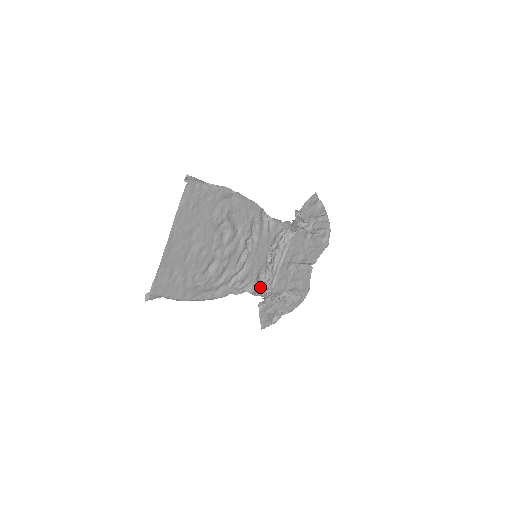
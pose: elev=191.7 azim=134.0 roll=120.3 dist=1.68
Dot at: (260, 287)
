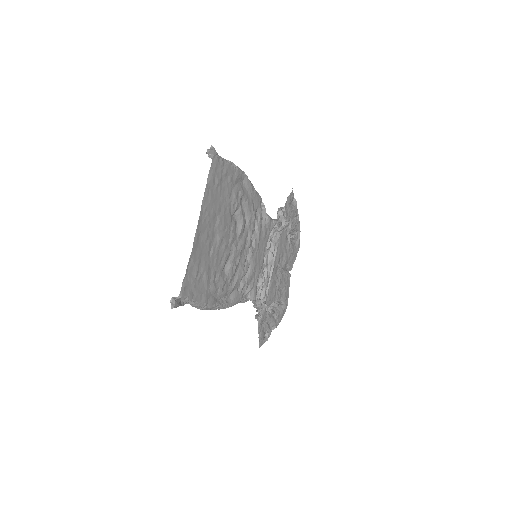
Dot at: (258, 295)
